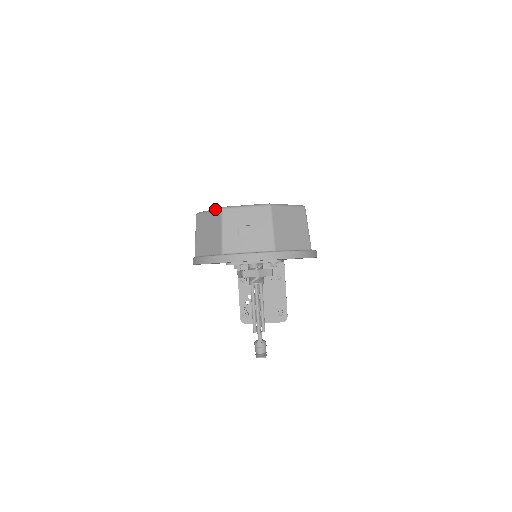
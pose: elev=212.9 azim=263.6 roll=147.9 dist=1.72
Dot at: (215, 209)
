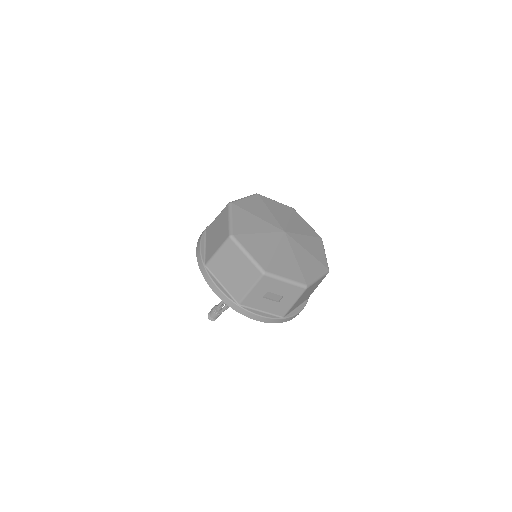
Dot at: (255, 263)
